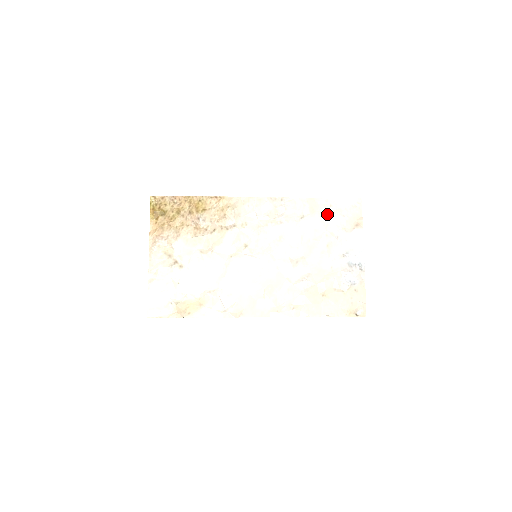
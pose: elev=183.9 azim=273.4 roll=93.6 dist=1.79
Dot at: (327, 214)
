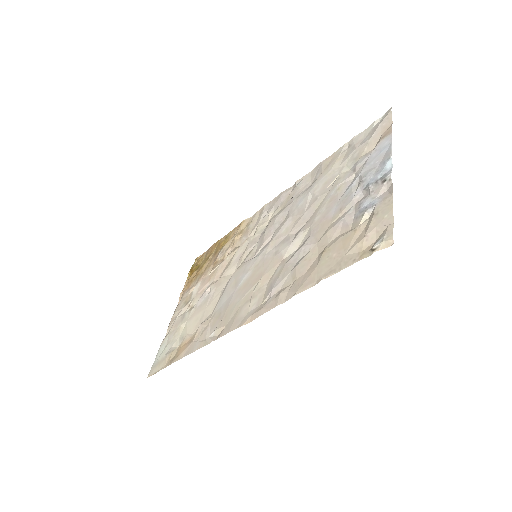
Dot at: (344, 157)
